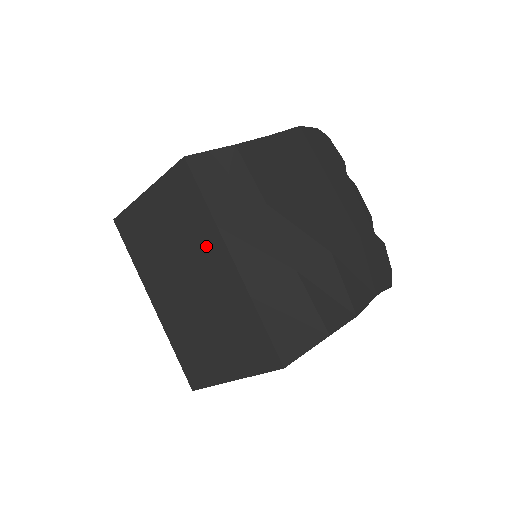
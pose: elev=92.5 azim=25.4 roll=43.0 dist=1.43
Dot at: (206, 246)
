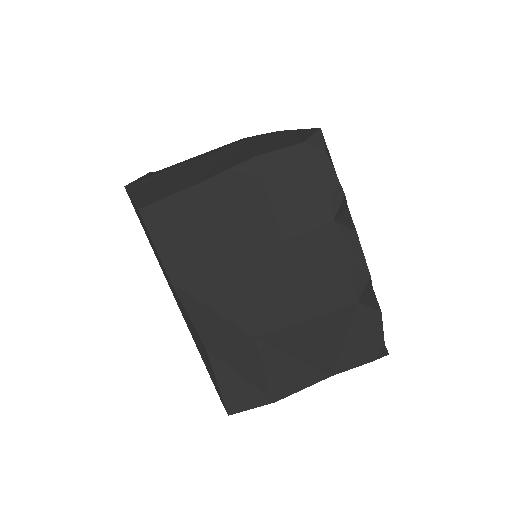
Dot at: occluded
